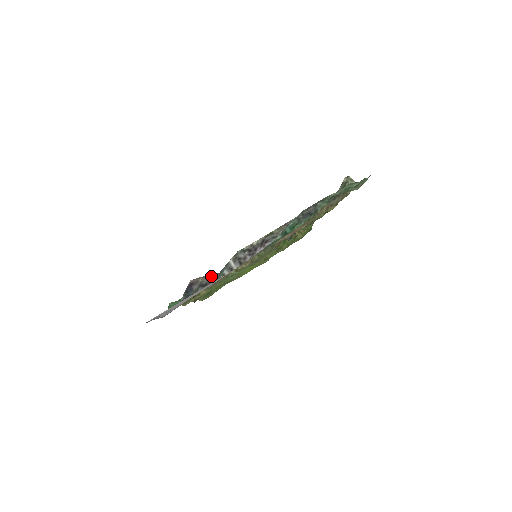
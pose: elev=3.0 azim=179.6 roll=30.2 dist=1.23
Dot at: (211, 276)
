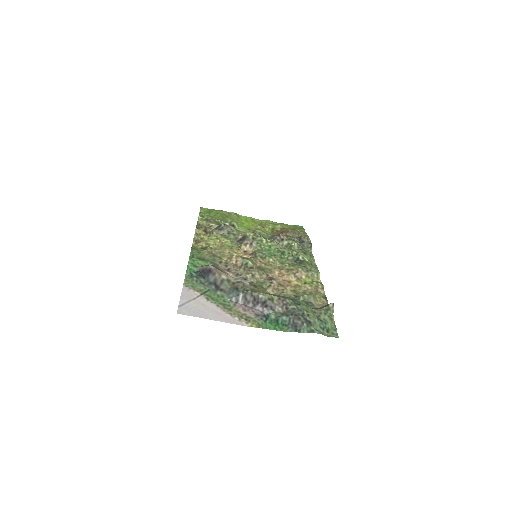
Dot at: (224, 282)
